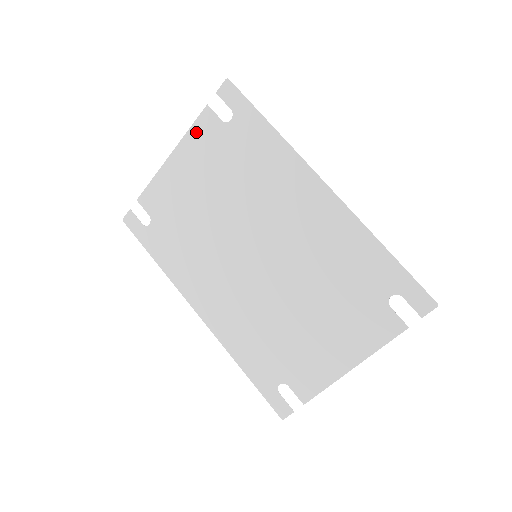
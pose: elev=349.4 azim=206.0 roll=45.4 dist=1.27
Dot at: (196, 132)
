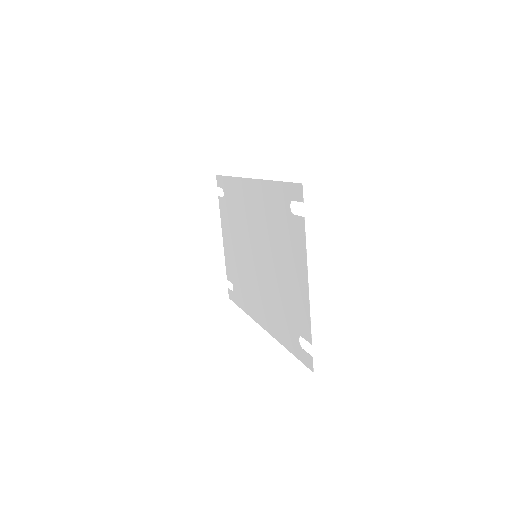
Dot at: (222, 215)
